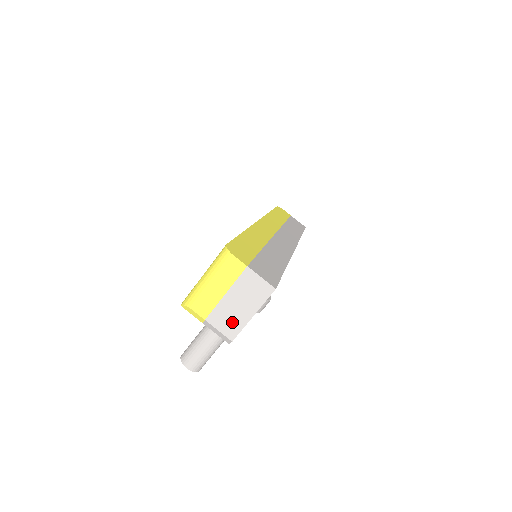
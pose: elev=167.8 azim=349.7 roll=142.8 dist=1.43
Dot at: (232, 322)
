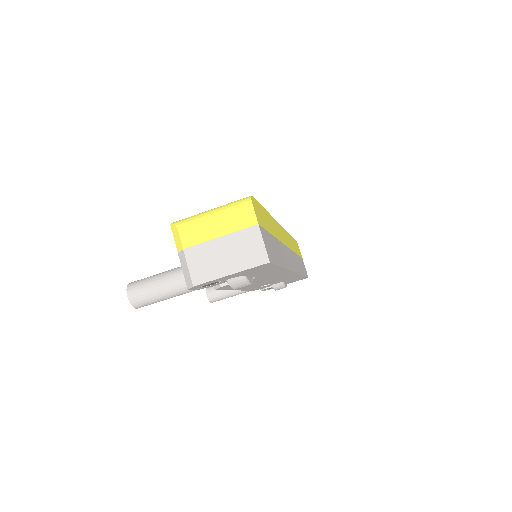
Dot at: (207, 267)
